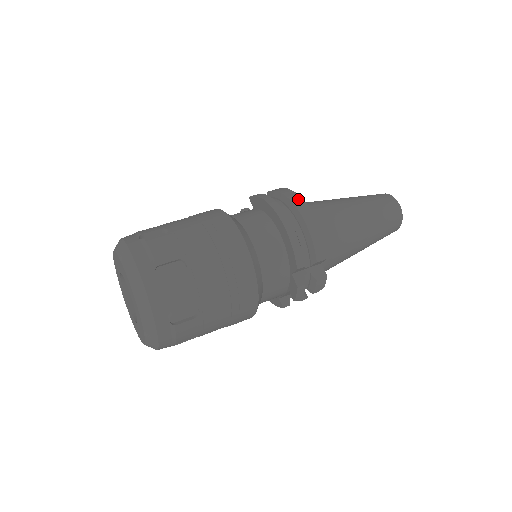
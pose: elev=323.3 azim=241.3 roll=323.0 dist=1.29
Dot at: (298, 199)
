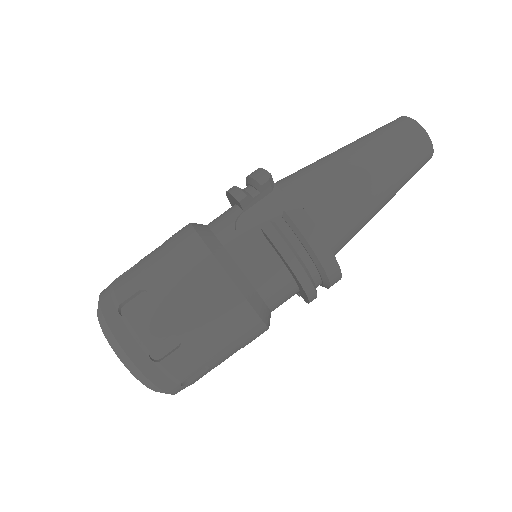
Dot at: (328, 256)
